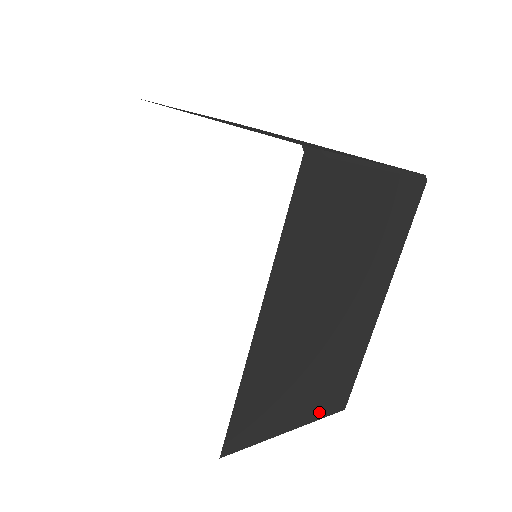
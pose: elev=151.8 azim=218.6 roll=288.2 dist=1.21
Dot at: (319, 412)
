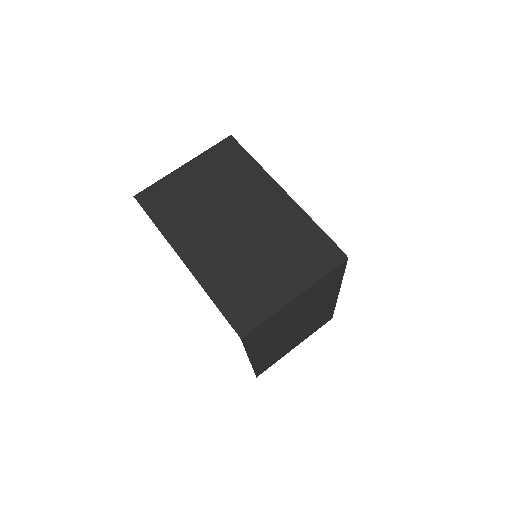
Dot at: (312, 271)
